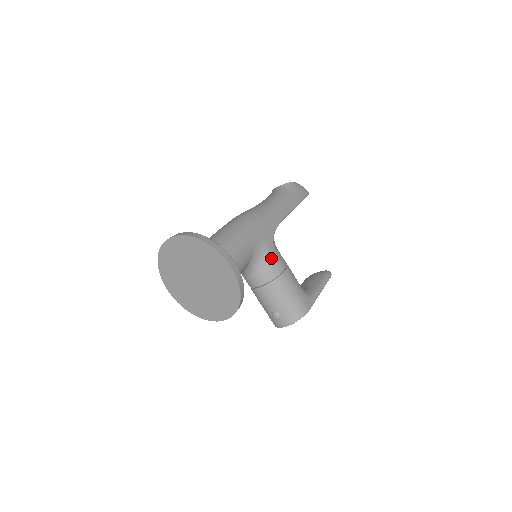
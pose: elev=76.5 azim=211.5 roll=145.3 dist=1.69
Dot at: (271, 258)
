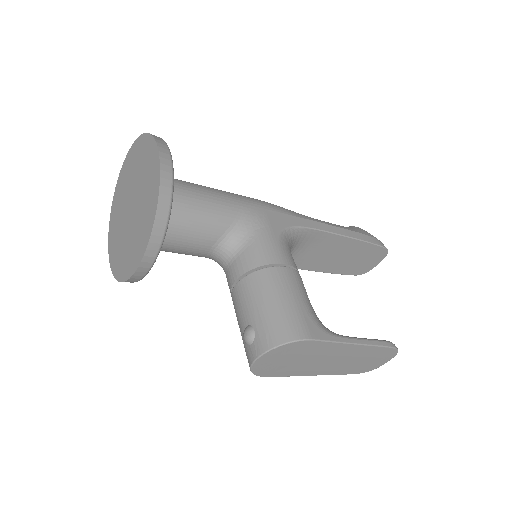
Dot at: (267, 241)
